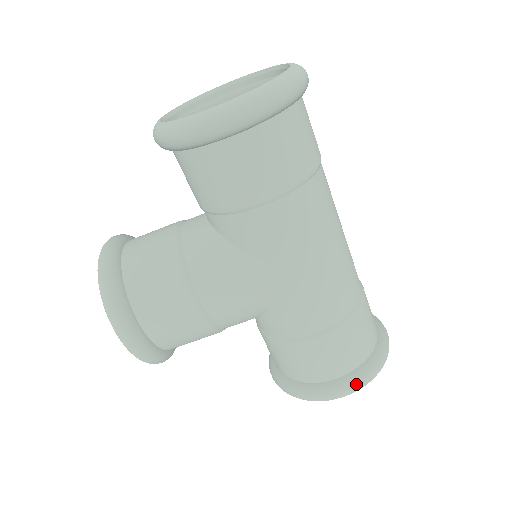
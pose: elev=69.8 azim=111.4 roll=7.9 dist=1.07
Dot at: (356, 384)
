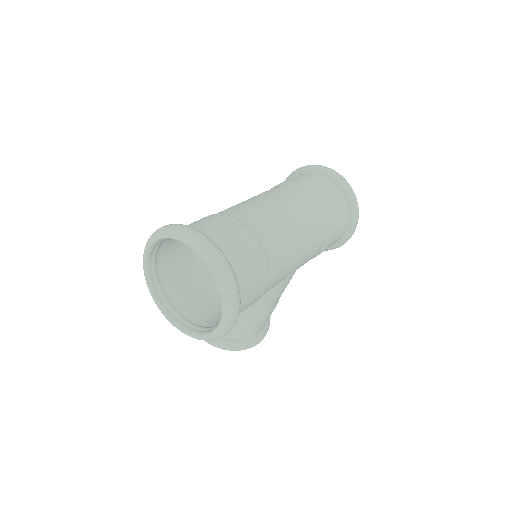
Dot at: (355, 227)
